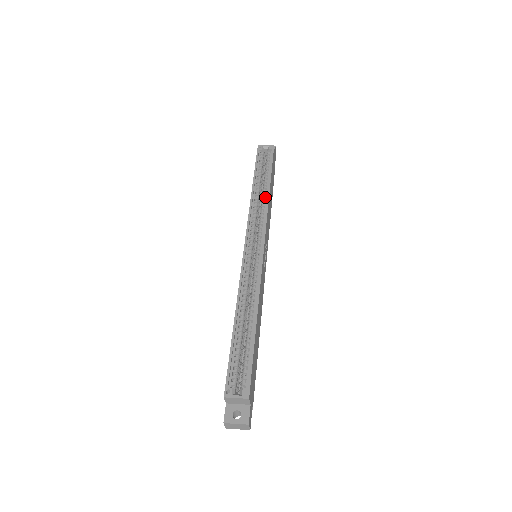
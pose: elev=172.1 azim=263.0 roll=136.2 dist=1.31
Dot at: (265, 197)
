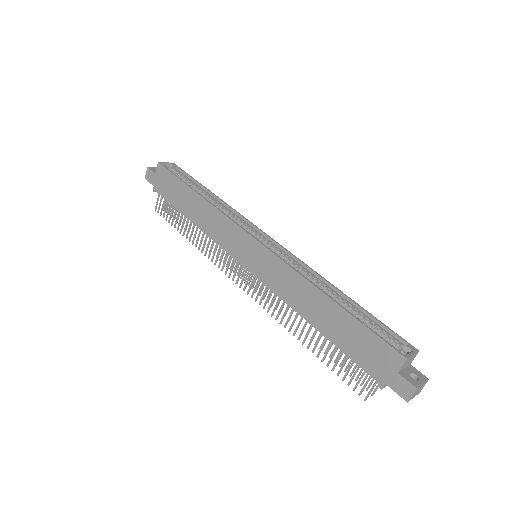
Dot at: (219, 203)
